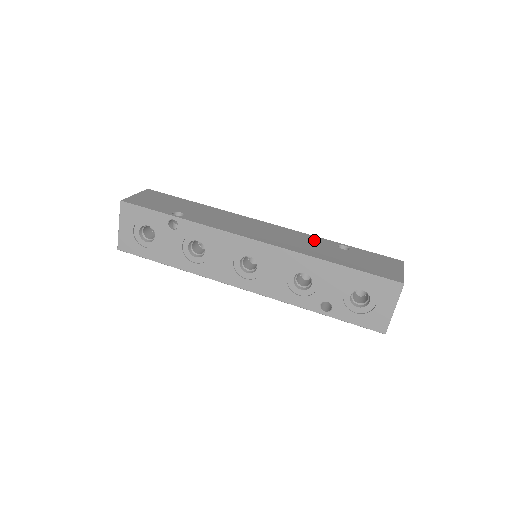
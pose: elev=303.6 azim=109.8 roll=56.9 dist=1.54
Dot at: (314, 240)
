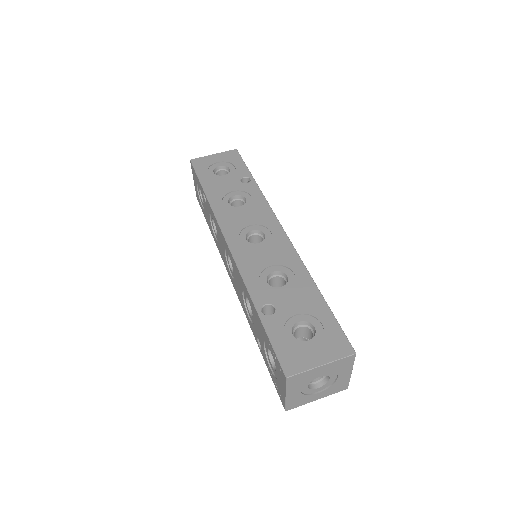
Dot at: occluded
